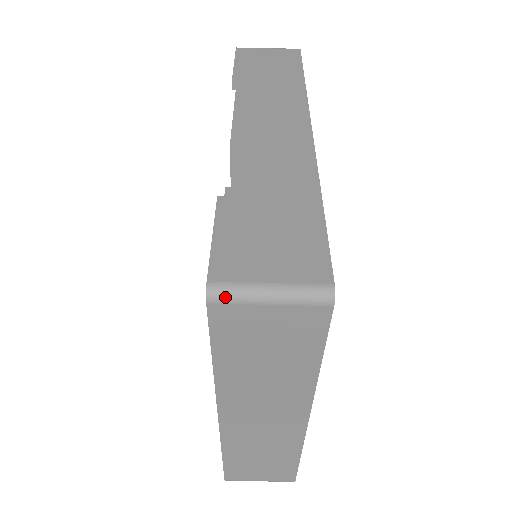
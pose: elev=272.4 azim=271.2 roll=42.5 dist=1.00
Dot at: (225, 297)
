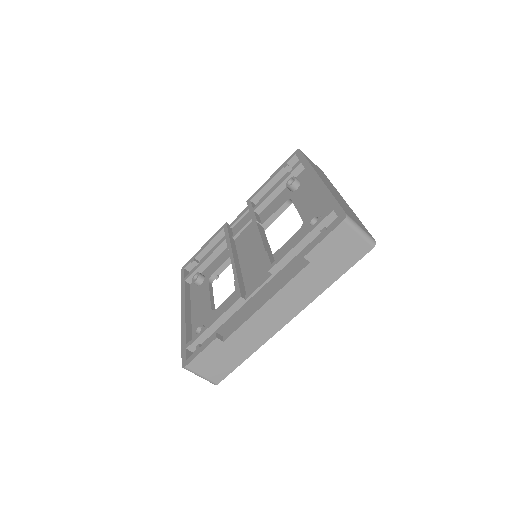
Dot at: occluded
